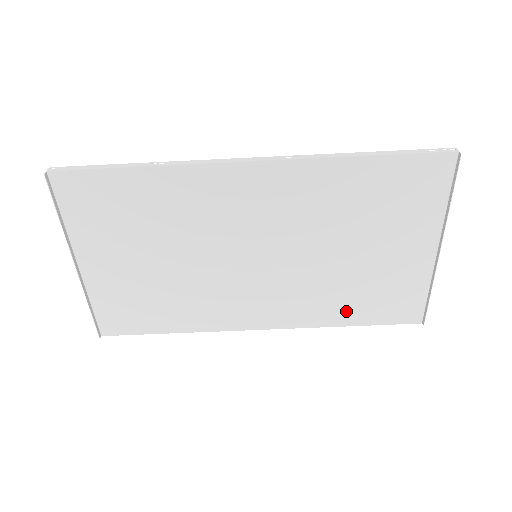
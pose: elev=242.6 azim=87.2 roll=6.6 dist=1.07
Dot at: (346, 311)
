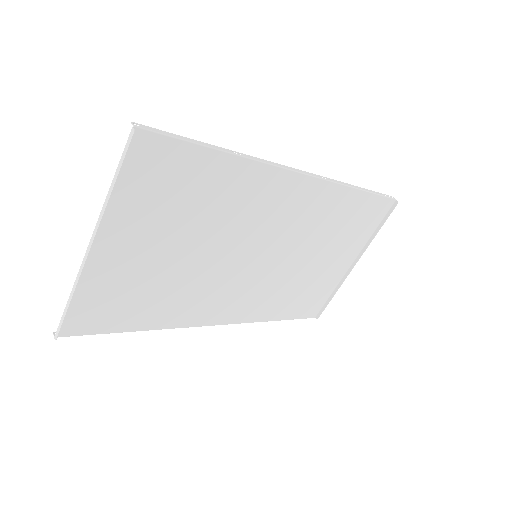
Dot at: (282, 308)
